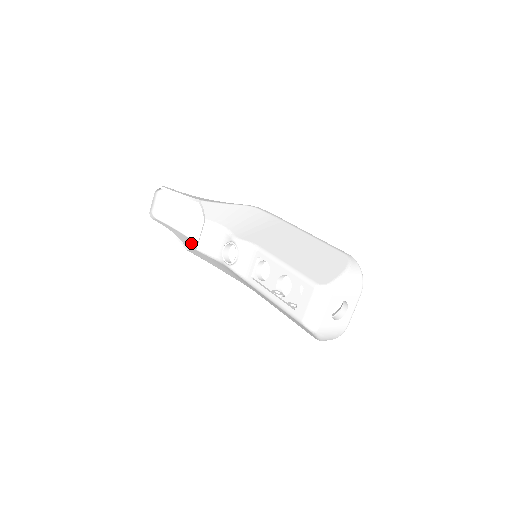
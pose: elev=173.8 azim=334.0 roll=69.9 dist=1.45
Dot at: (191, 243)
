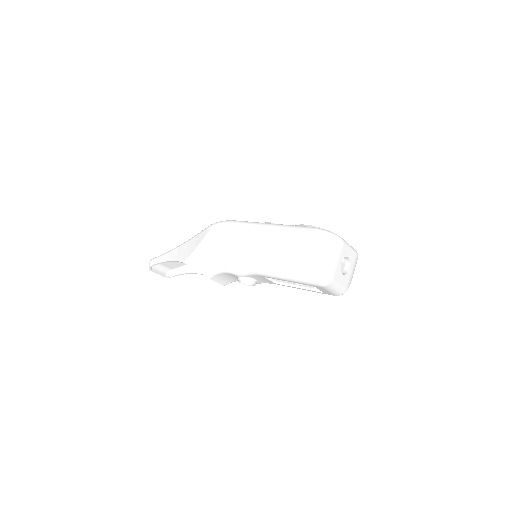
Dot at: occluded
